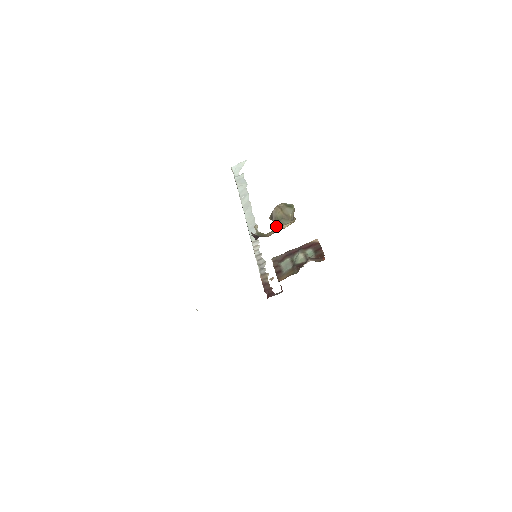
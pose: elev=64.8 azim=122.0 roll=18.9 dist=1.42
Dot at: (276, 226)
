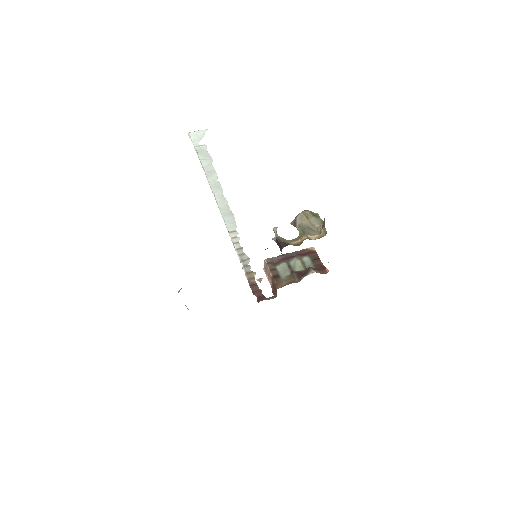
Dot at: (301, 234)
